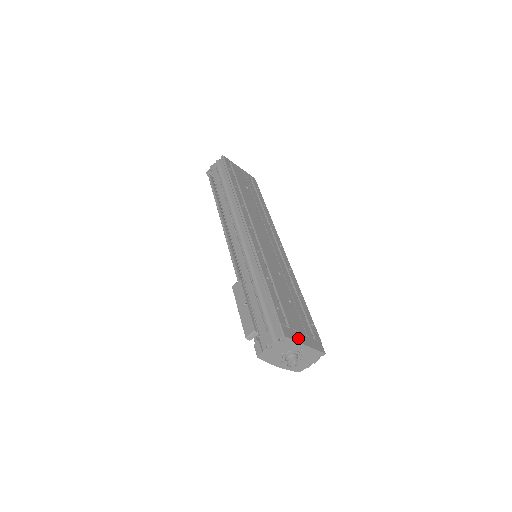
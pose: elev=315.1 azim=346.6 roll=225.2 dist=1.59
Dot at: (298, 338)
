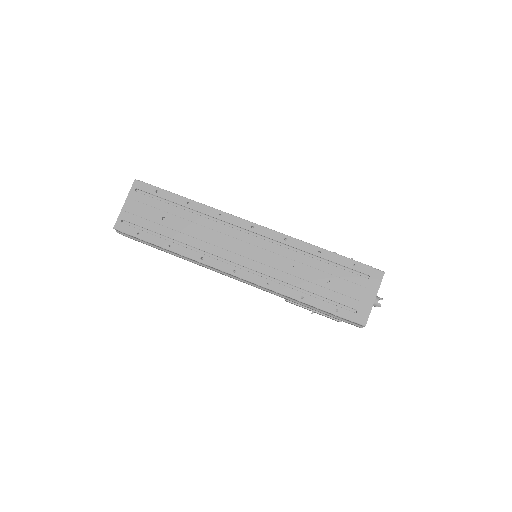
Dot at: (368, 306)
